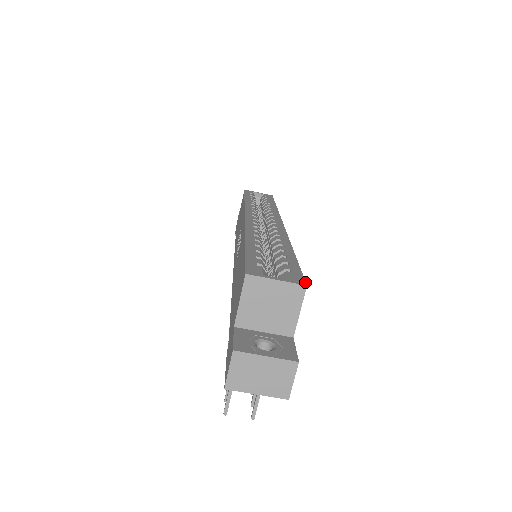
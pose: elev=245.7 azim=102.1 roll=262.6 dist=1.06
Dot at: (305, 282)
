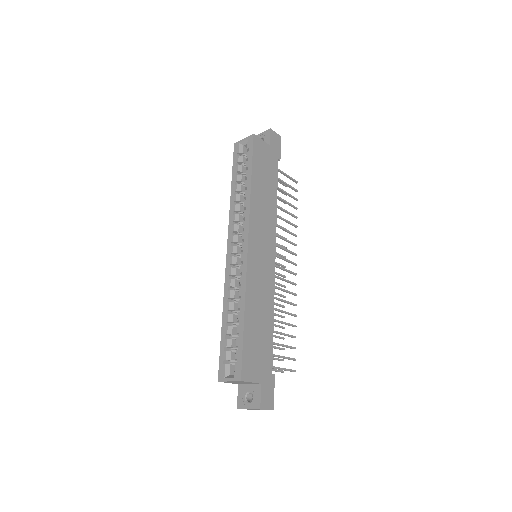
Dot at: (241, 376)
